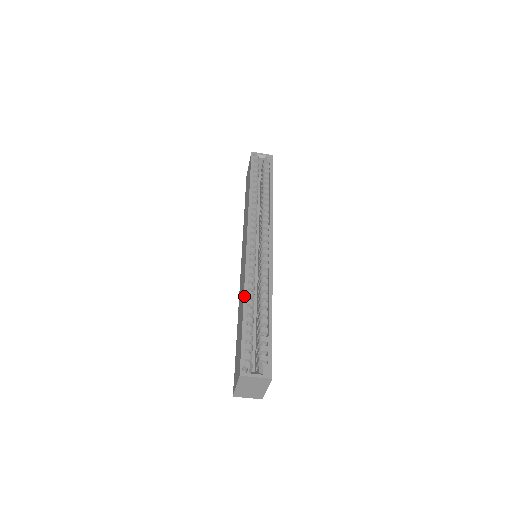
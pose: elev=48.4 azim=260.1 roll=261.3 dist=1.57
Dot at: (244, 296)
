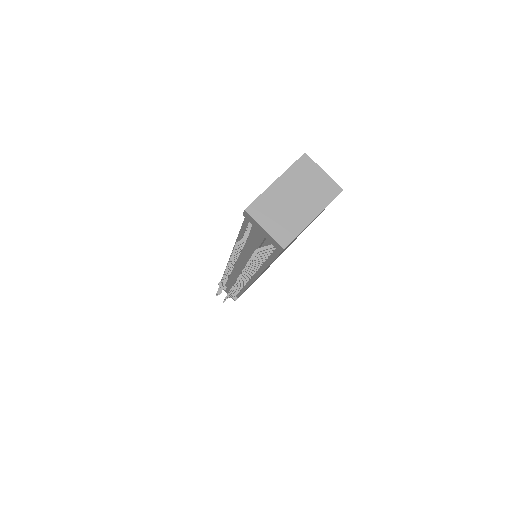
Dot at: occluded
